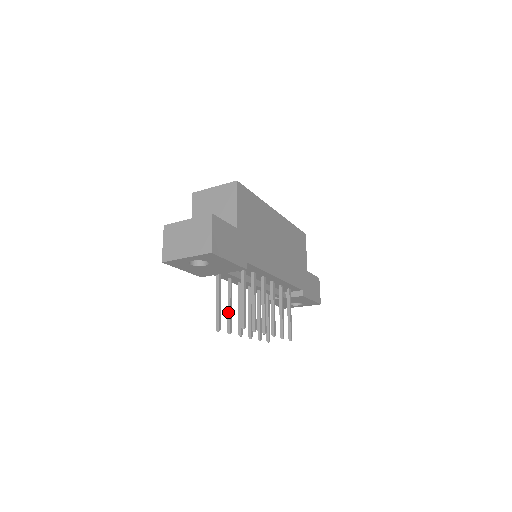
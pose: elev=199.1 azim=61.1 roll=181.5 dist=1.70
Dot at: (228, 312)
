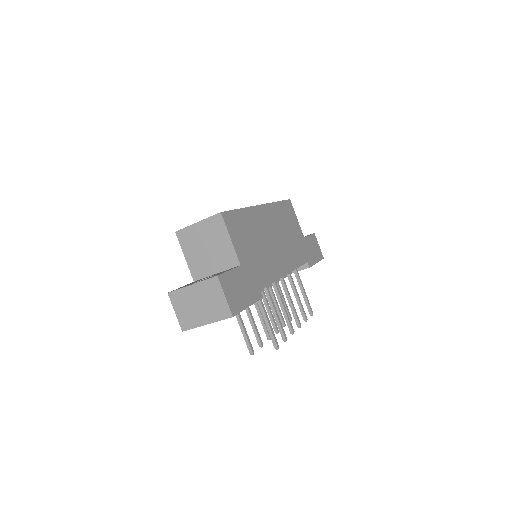
Dot at: (253, 328)
